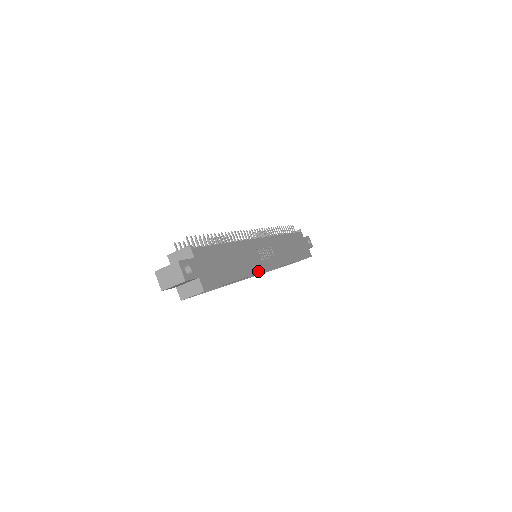
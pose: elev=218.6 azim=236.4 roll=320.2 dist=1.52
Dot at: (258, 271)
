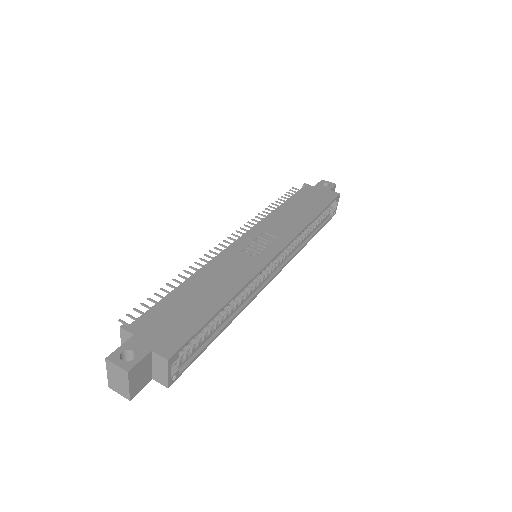
Dot at: (256, 271)
